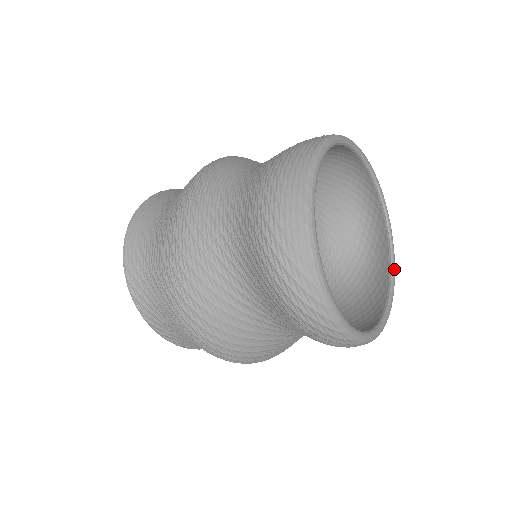
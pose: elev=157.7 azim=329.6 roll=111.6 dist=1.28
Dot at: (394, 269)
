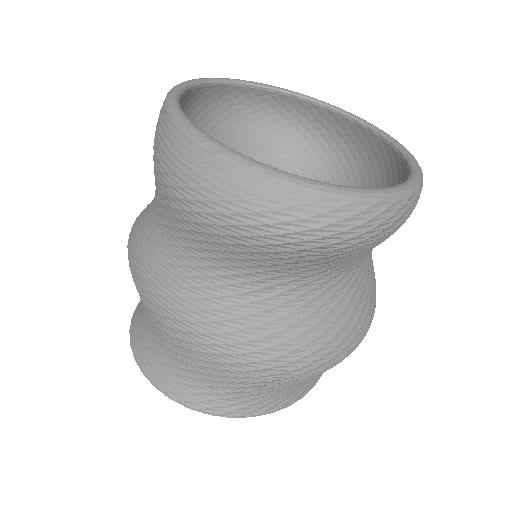
Dot at: (355, 116)
